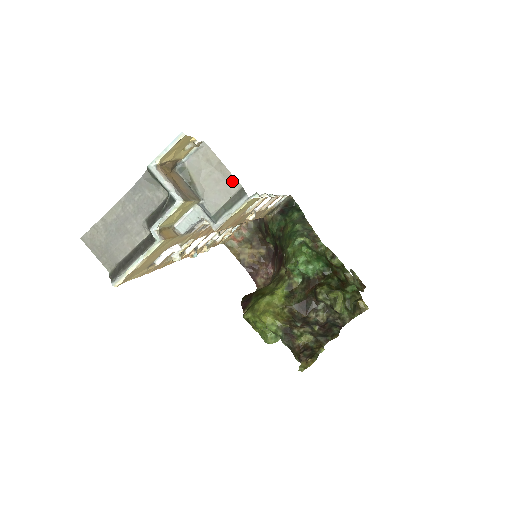
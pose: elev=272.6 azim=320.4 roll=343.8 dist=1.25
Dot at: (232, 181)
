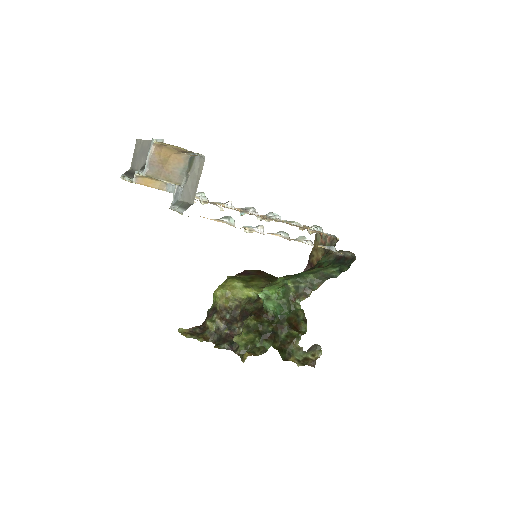
Dot at: (195, 195)
